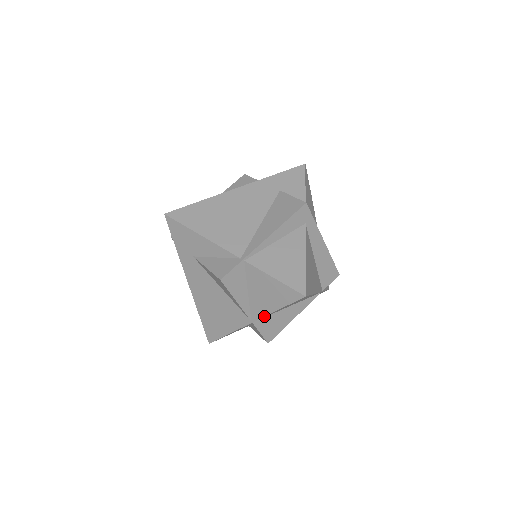
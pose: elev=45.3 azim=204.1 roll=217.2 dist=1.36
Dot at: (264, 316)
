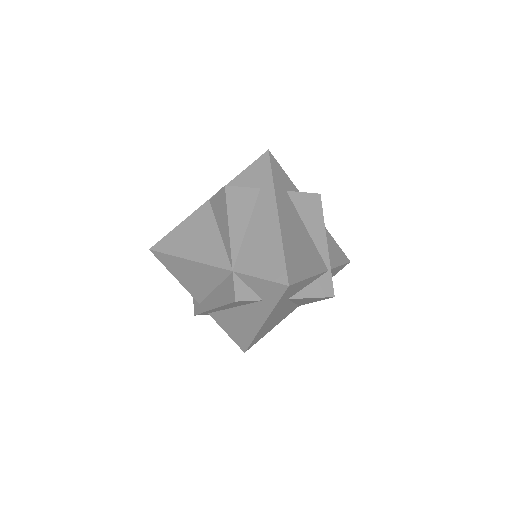
Dot at: occluded
